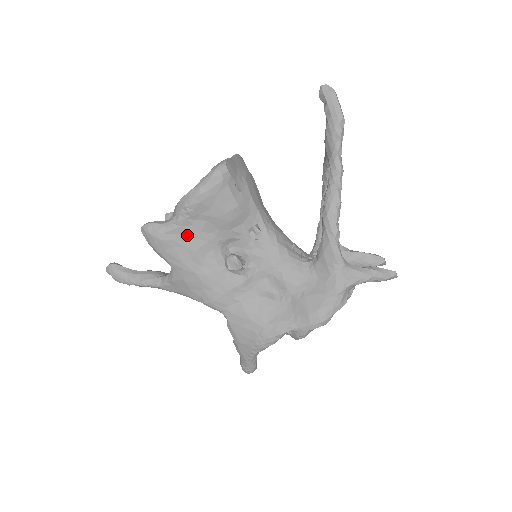
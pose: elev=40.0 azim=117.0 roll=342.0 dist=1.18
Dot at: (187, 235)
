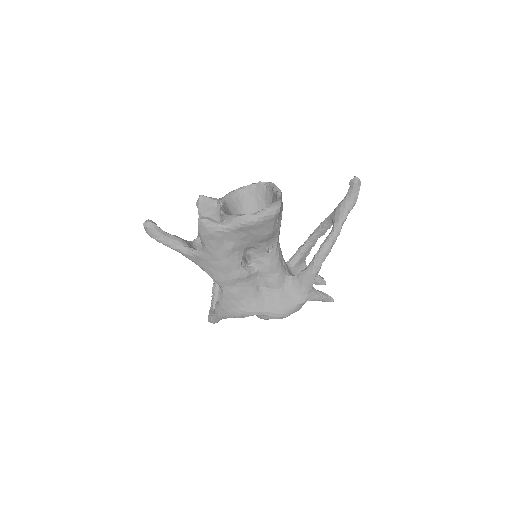
Dot at: (230, 238)
